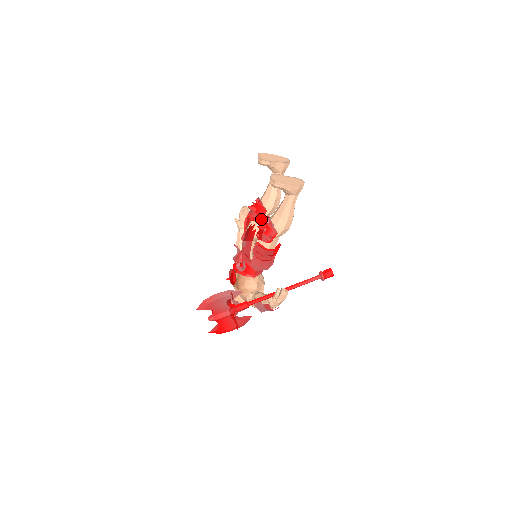
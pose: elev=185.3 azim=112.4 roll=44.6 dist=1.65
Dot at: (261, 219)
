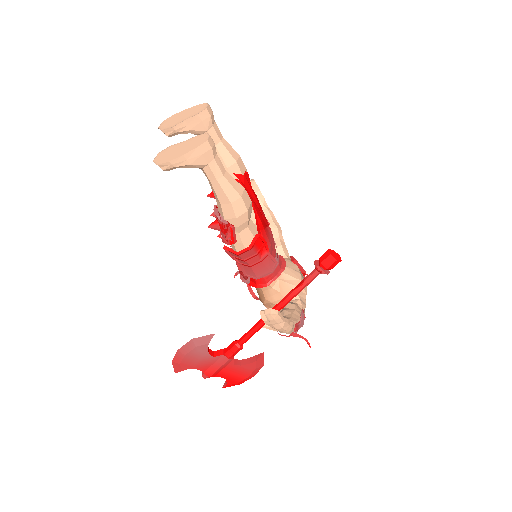
Dot at: occluded
